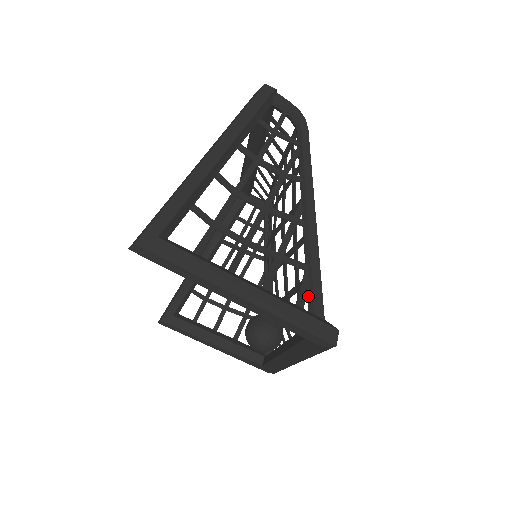
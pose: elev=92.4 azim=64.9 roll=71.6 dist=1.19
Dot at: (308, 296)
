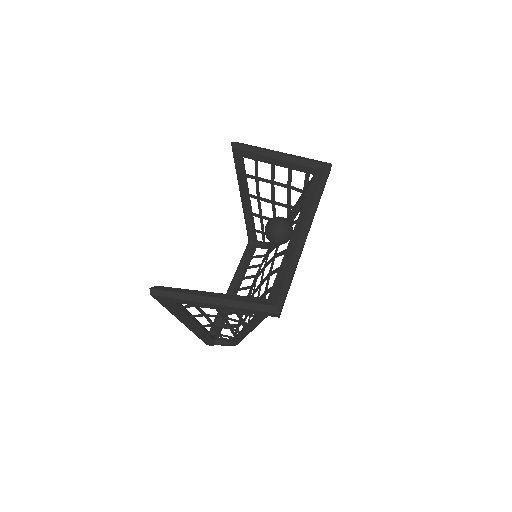
Dot at: (309, 182)
